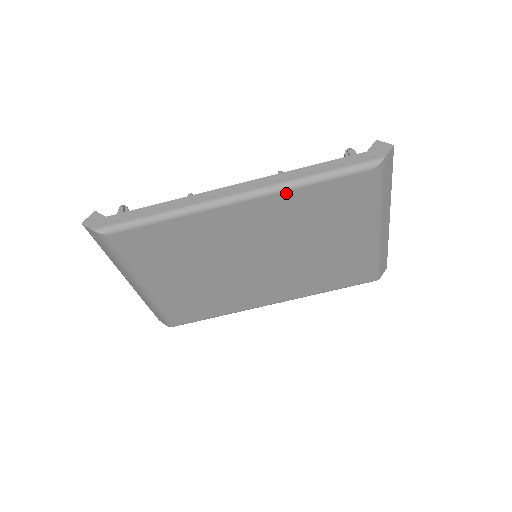
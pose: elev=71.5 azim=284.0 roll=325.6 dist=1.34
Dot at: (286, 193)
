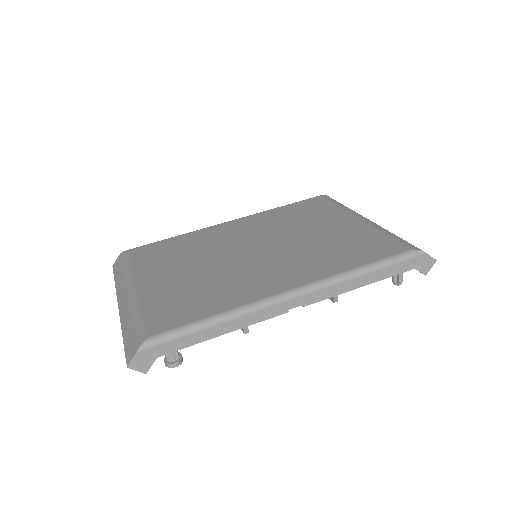
Dot at: (265, 213)
